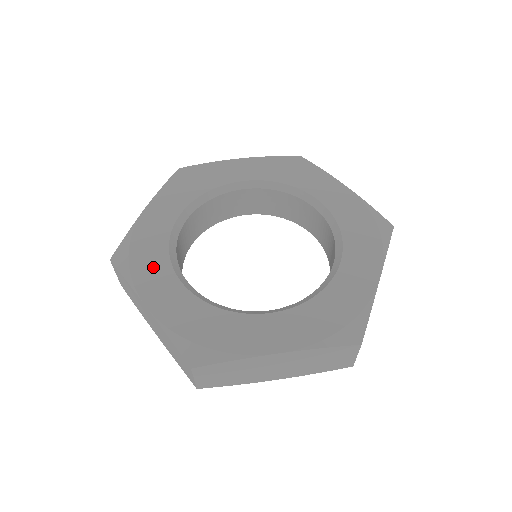
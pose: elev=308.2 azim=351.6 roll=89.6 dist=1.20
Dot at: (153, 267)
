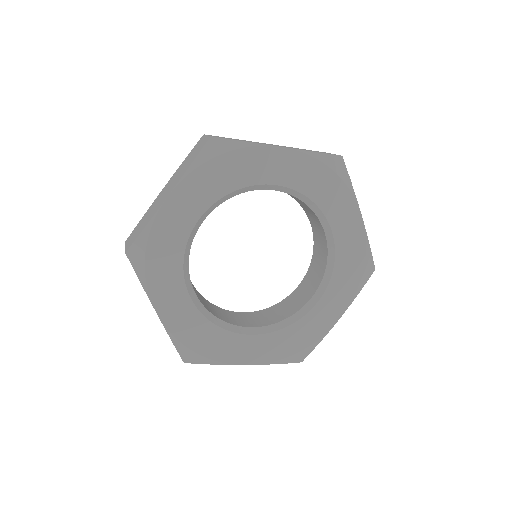
Dot at: (167, 276)
